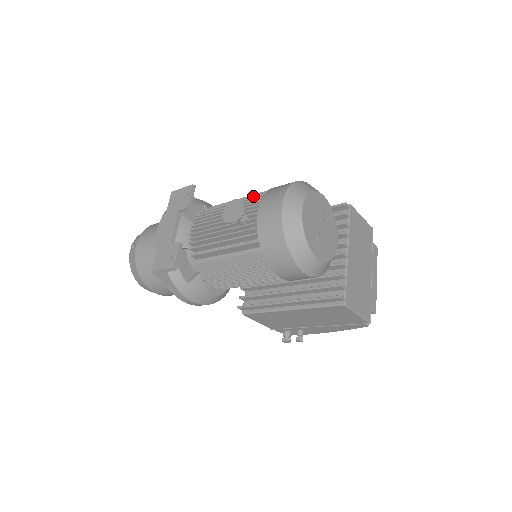
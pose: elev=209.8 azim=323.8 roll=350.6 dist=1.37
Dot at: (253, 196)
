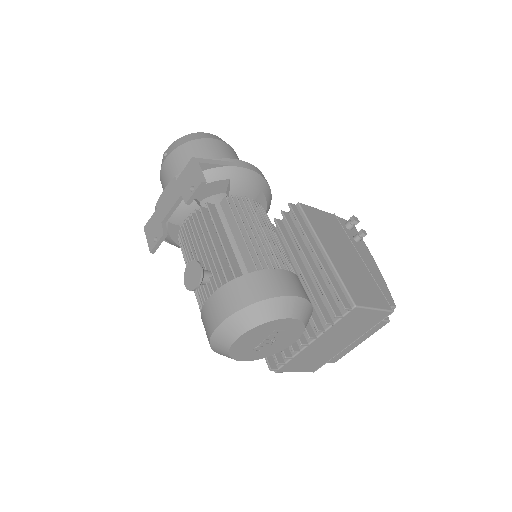
Dot at: (229, 264)
